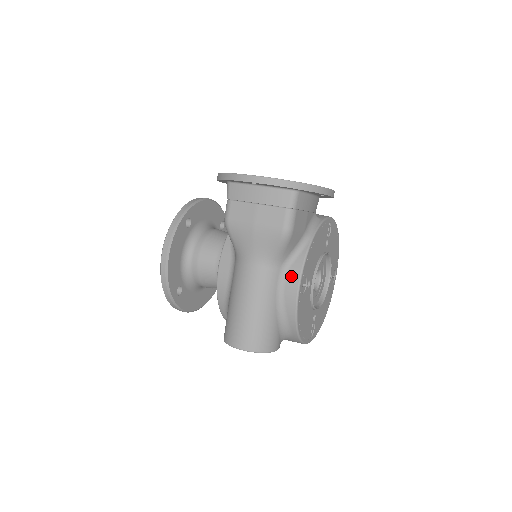
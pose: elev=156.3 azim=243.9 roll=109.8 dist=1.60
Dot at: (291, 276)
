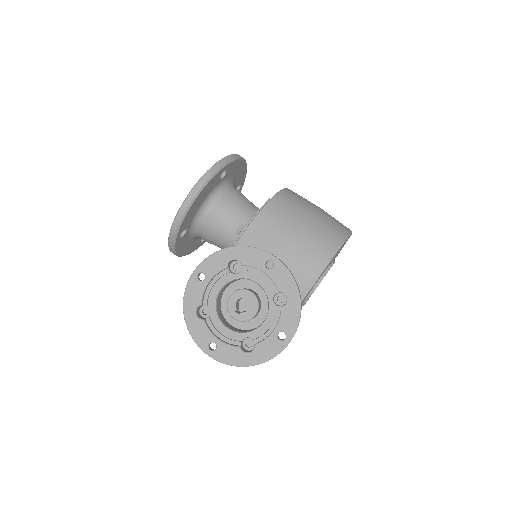
Dot at: occluded
